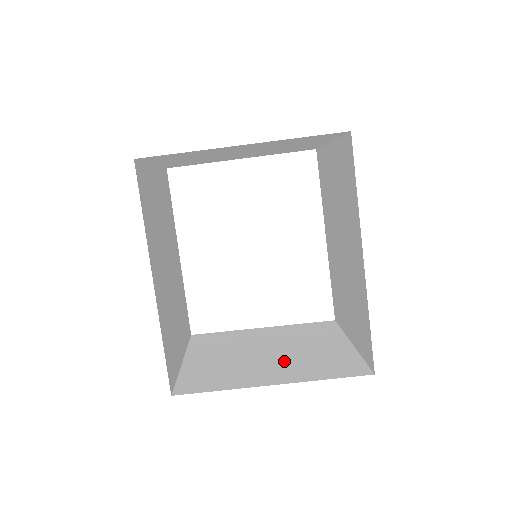
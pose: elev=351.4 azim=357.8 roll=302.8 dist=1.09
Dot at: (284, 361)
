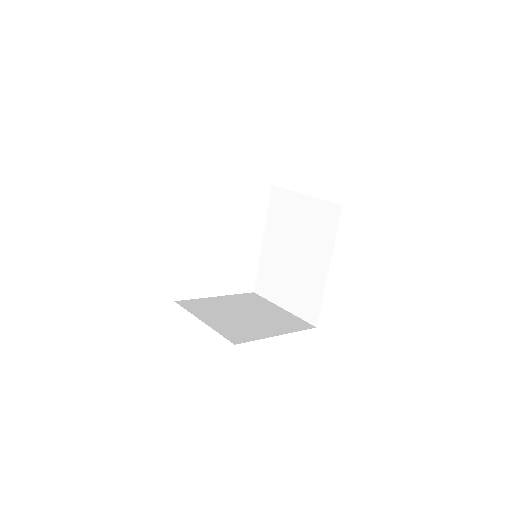
Dot at: (265, 321)
